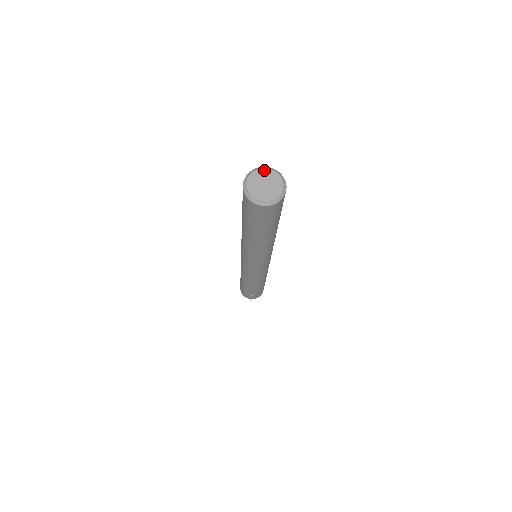
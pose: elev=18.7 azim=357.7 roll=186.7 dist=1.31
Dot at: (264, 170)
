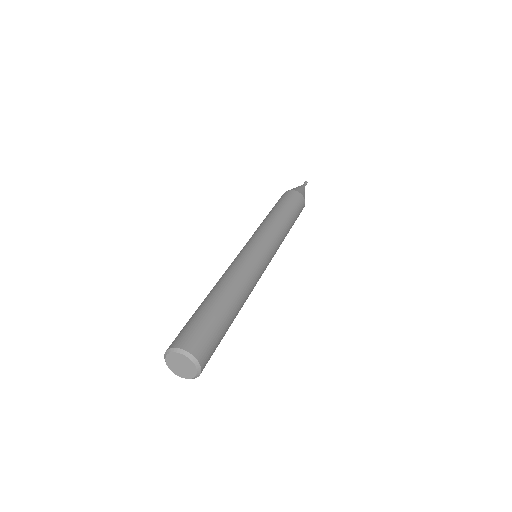
Dot at: (183, 356)
